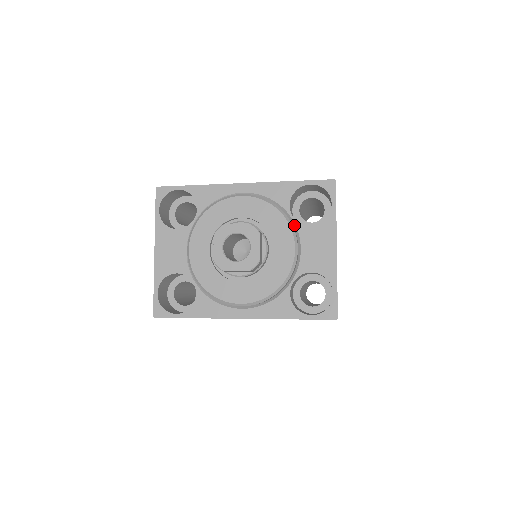
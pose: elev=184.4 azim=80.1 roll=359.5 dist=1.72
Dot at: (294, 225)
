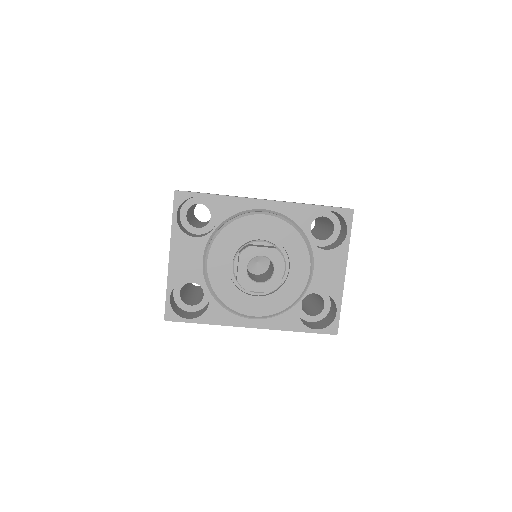
Dot at: (310, 247)
